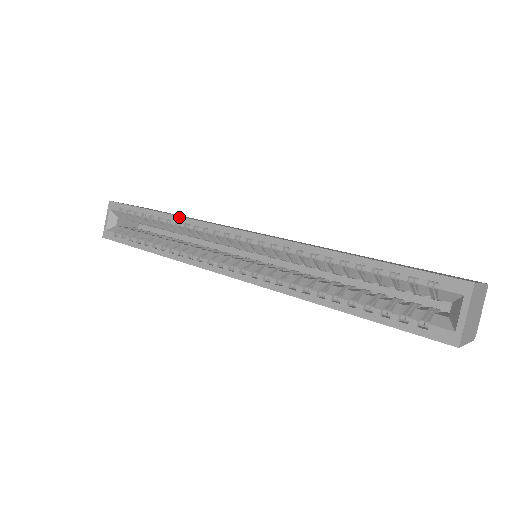
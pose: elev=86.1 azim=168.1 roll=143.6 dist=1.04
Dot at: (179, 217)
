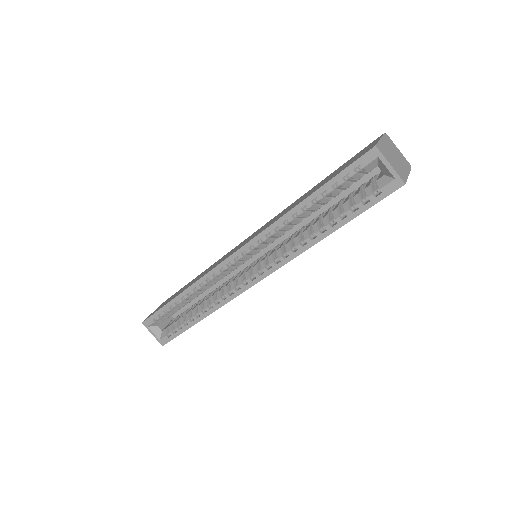
Dot at: (192, 286)
